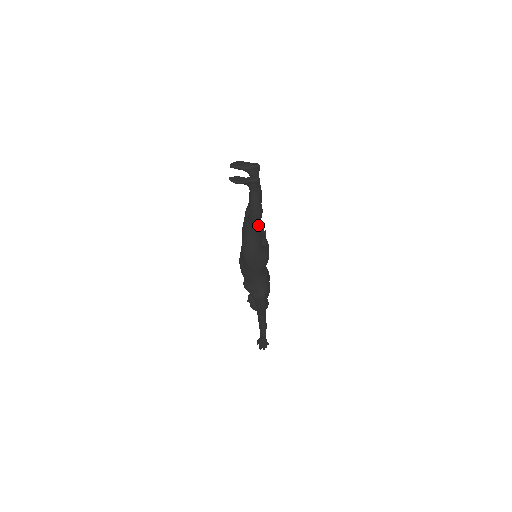
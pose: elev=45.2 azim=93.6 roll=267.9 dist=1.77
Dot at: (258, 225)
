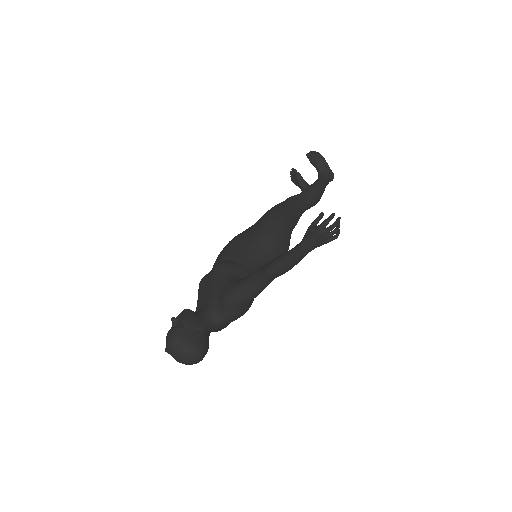
Dot at: (307, 206)
